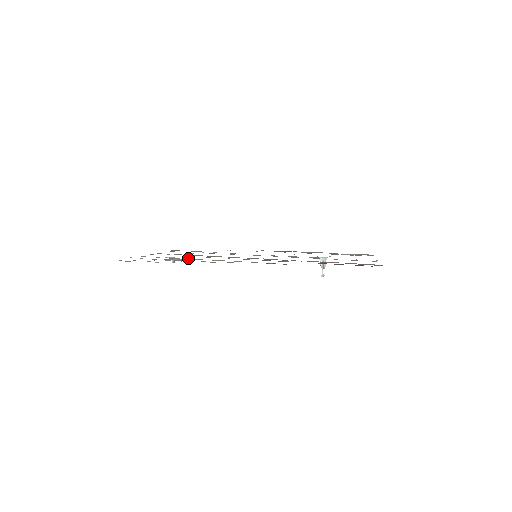
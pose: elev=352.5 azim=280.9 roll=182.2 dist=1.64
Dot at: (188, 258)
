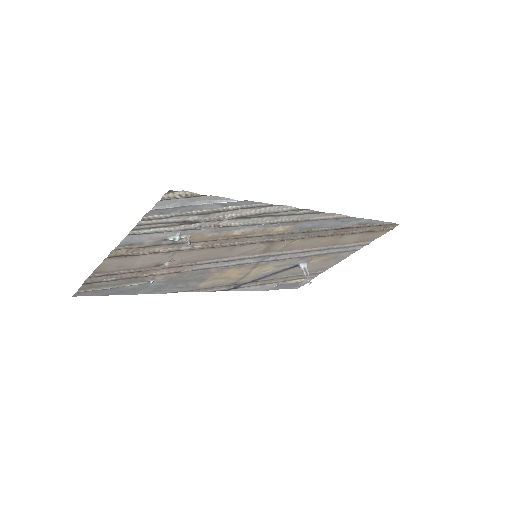
Dot at: (231, 222)
